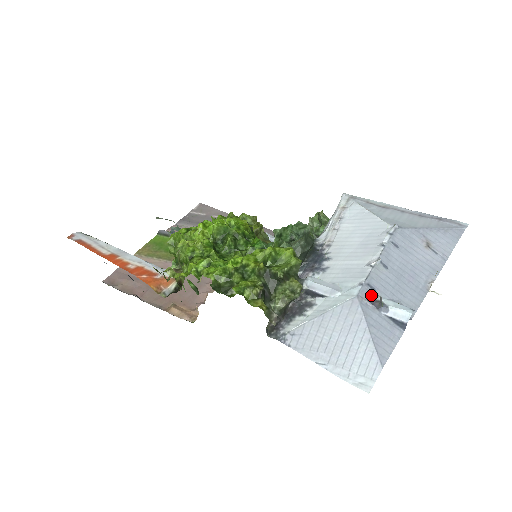
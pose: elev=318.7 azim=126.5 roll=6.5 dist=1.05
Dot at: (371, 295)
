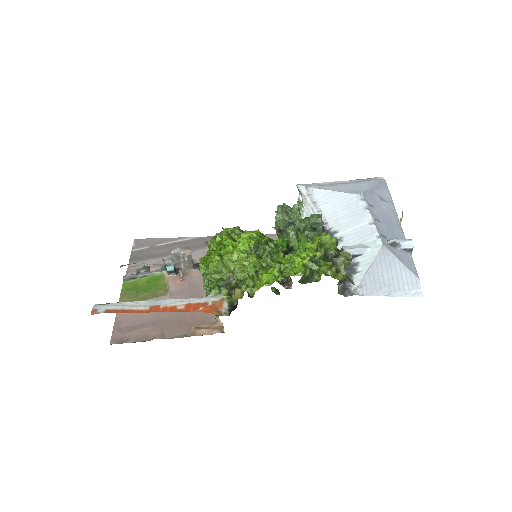
Dot at: (391, 240)
